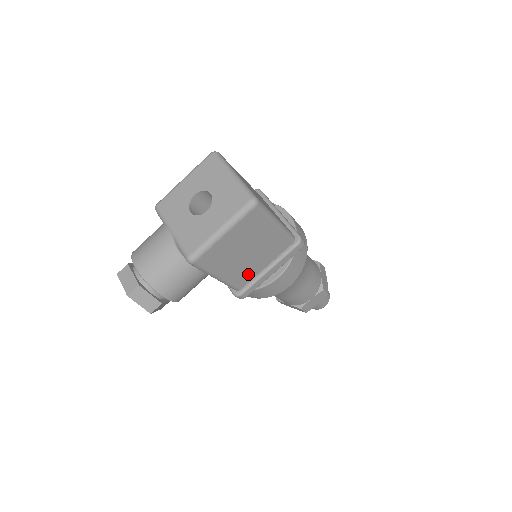
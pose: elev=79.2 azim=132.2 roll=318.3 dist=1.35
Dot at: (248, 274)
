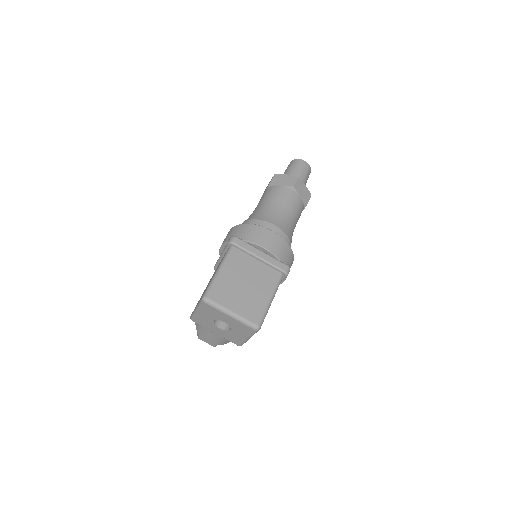
Dot at: occluded
